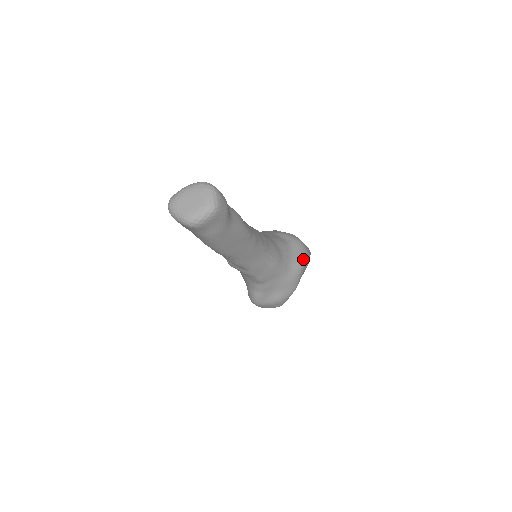
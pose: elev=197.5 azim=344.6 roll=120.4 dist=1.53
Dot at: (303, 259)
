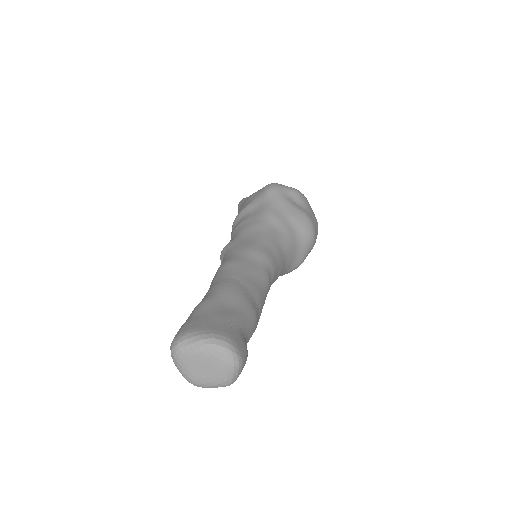
Dot at: occluded
